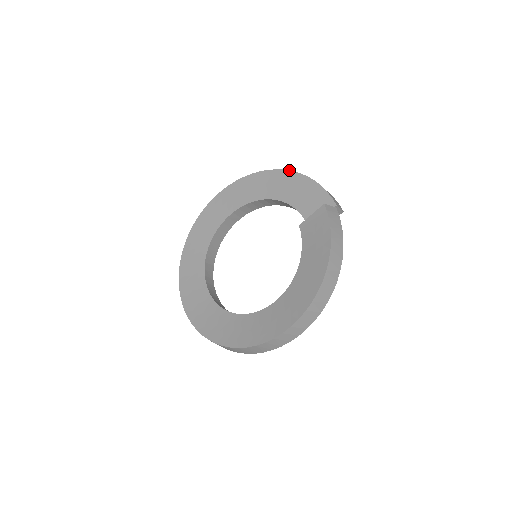
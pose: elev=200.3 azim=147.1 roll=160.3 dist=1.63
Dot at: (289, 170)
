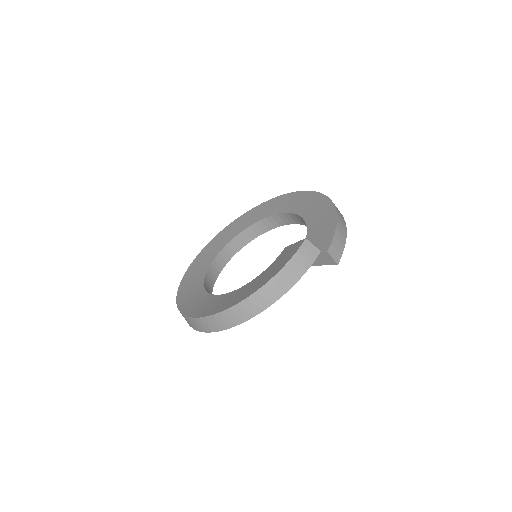
Dot at: occluded
